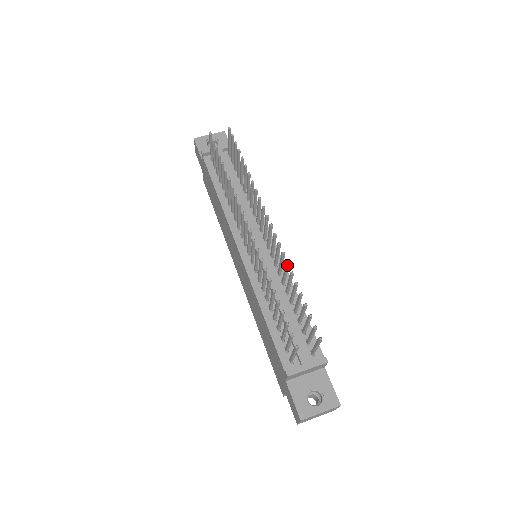
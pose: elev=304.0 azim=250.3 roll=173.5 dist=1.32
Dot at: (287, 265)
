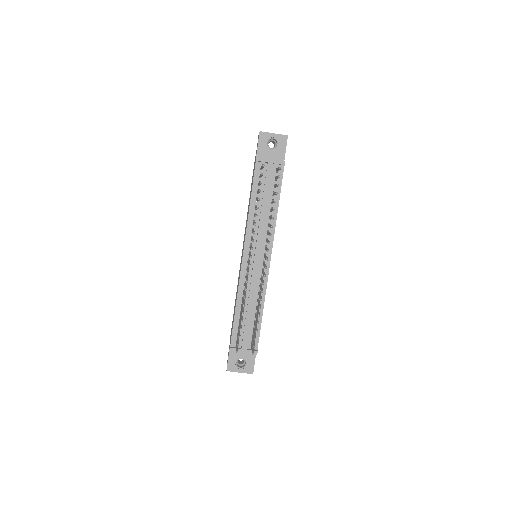
Dot at: (260, 300)
